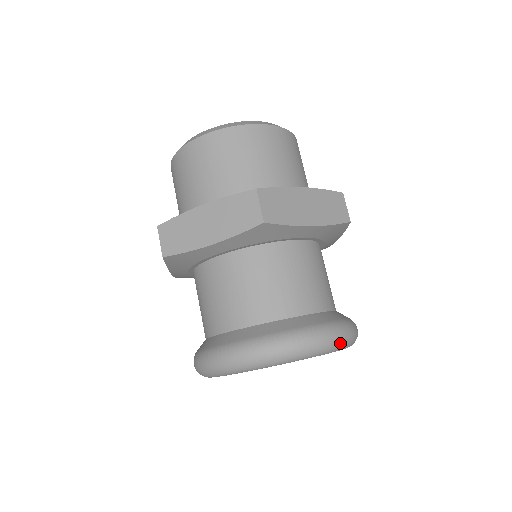
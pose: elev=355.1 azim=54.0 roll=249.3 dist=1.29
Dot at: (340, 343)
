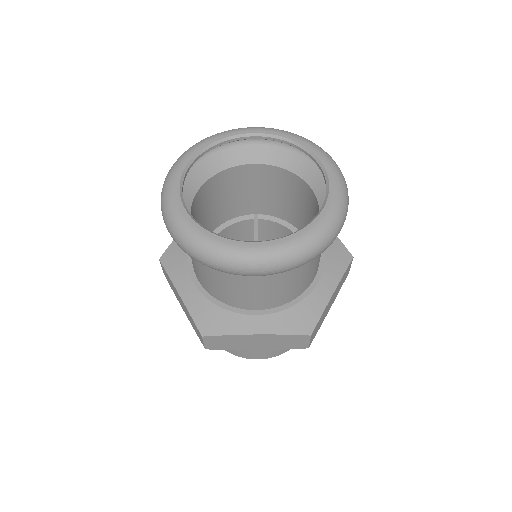
Dot at: occluded
